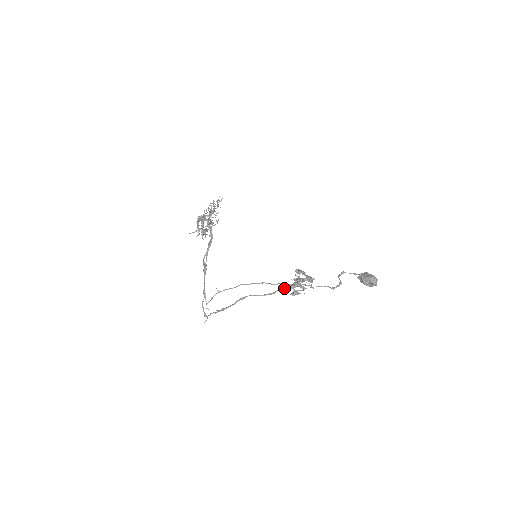
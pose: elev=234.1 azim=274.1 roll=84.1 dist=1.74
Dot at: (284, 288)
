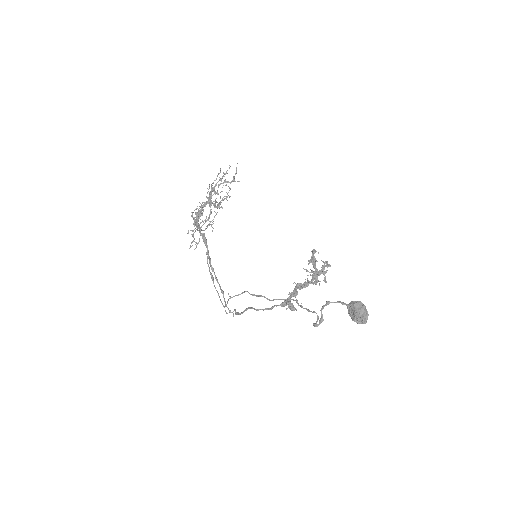
Dot at: occluded
